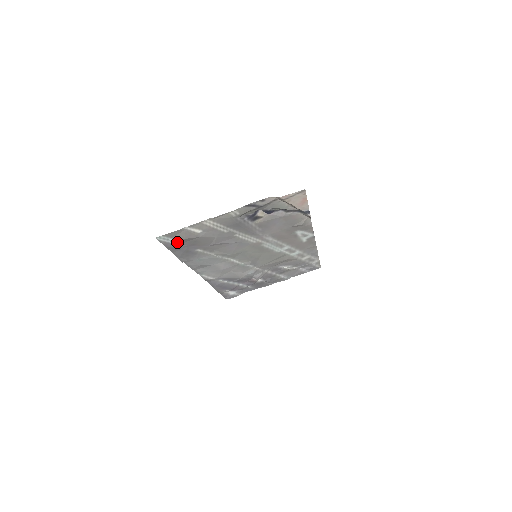
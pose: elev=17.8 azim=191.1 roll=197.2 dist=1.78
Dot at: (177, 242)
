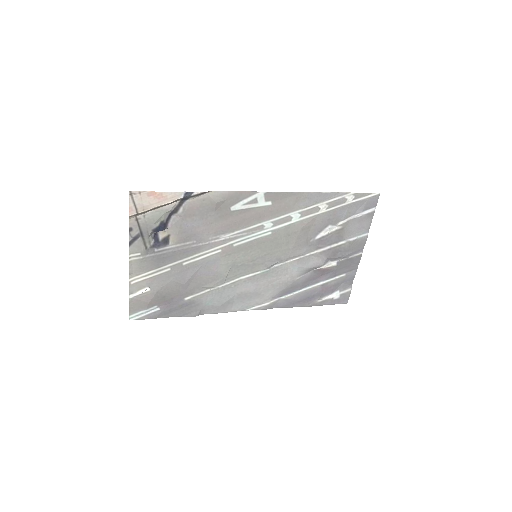
Dot at: (155, 309)
